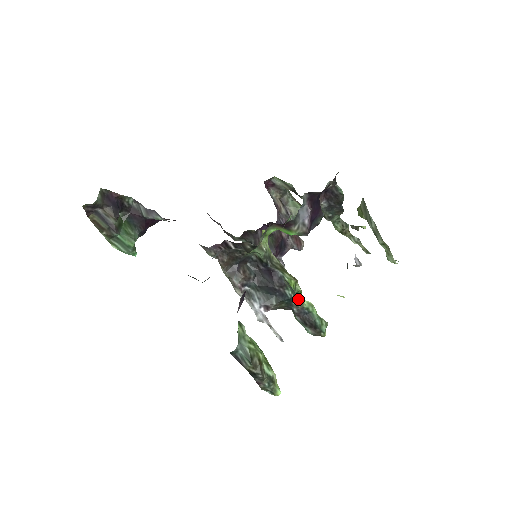
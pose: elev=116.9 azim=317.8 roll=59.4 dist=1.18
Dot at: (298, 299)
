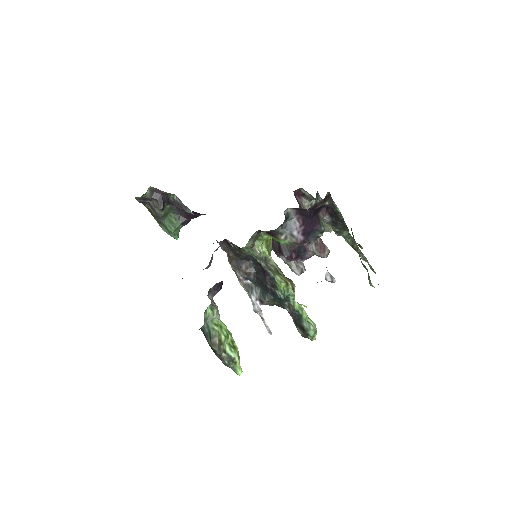
Dot at: (290, 301)
